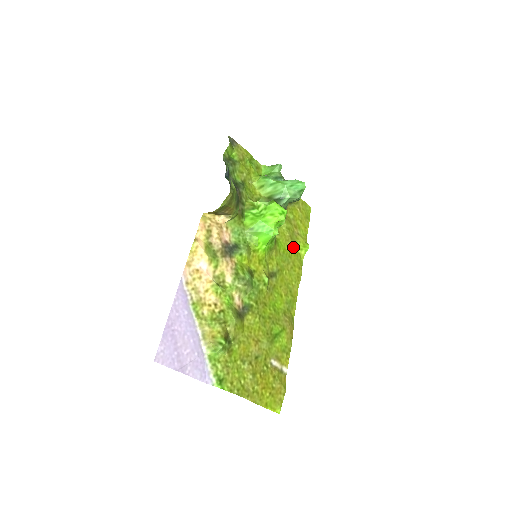
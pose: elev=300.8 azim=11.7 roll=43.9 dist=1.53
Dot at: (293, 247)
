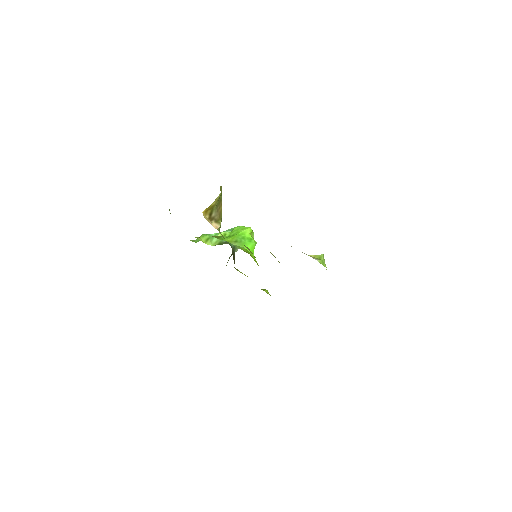
Dot at: occluded
